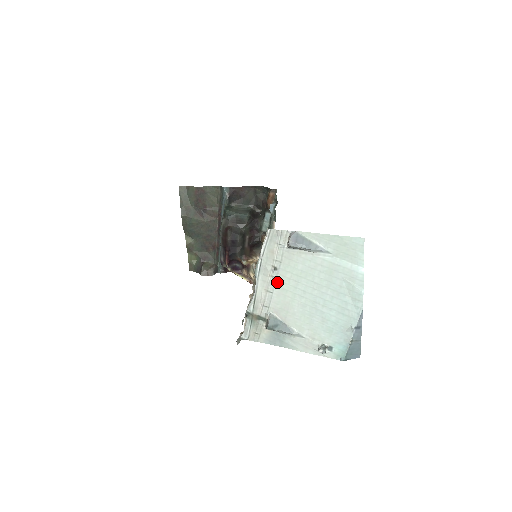
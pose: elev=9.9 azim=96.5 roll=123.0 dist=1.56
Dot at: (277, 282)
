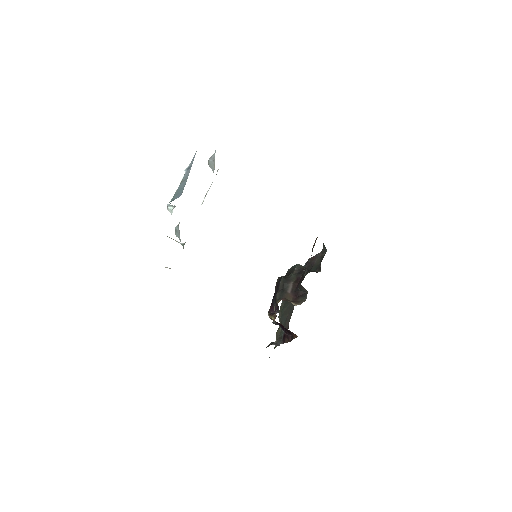
Dot at: occluded
